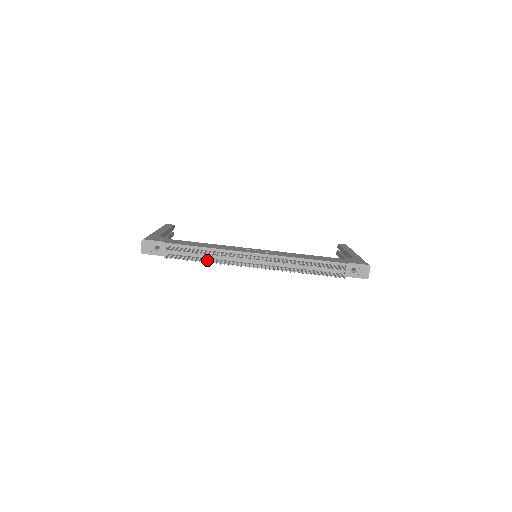
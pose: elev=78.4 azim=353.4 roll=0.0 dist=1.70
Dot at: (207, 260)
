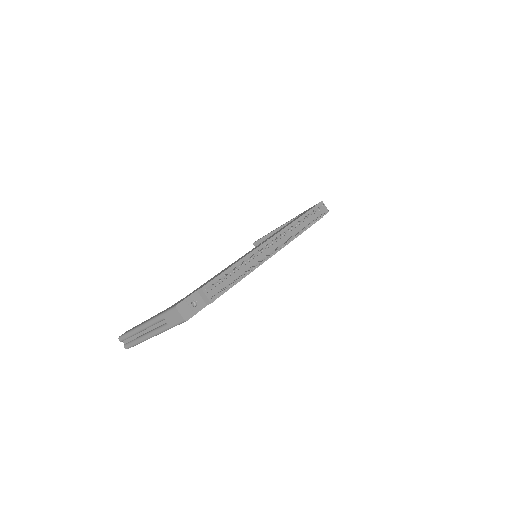
Dot at: occluded
